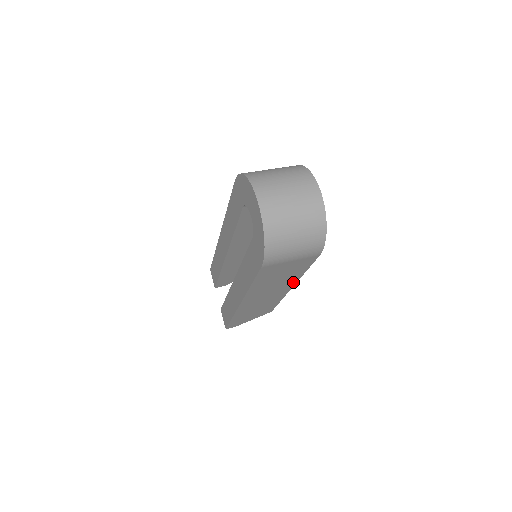
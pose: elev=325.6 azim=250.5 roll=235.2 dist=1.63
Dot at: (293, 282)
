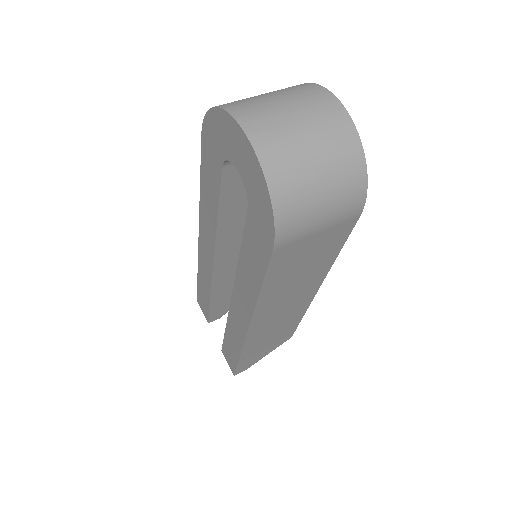
Dot at: (320, 279)
